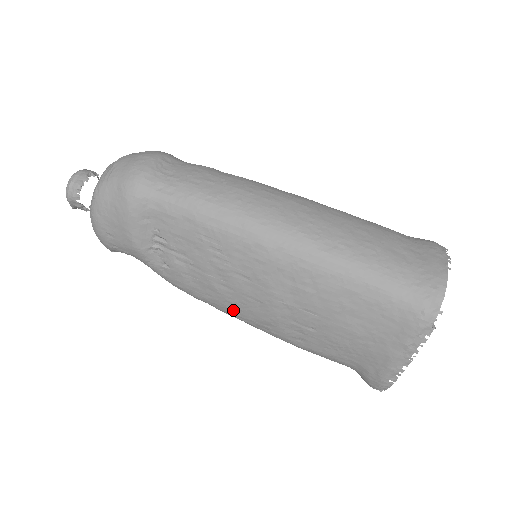
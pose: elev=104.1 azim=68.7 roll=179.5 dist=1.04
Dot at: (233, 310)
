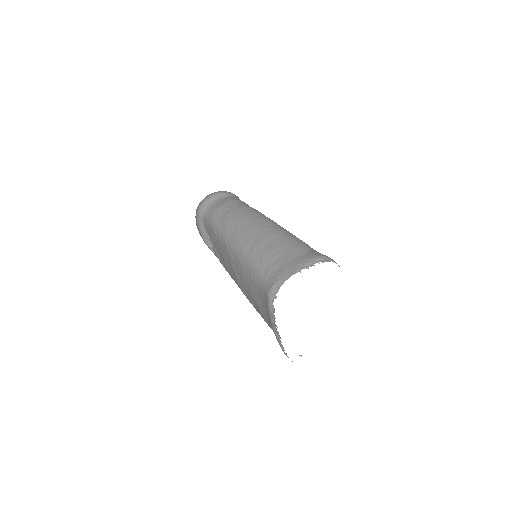
Dot at: occluded
